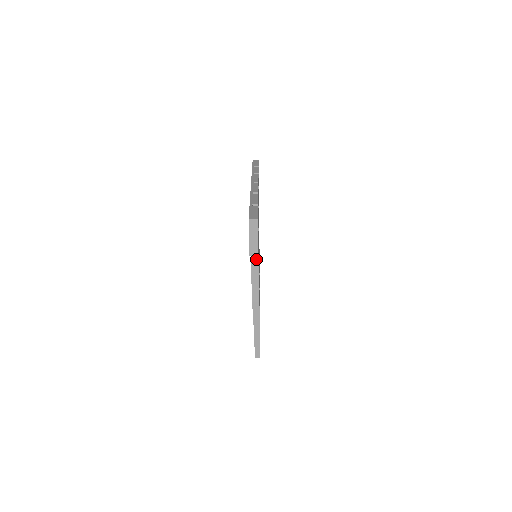
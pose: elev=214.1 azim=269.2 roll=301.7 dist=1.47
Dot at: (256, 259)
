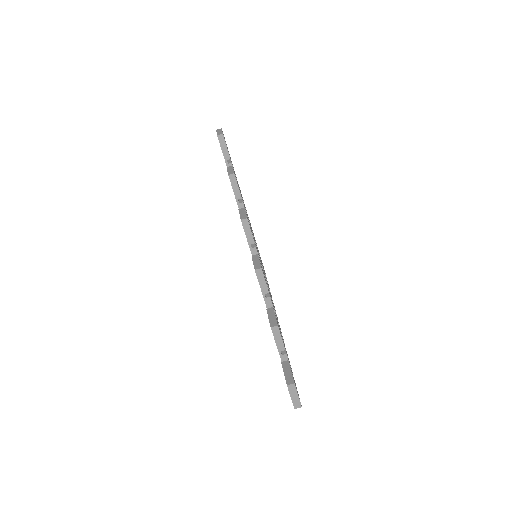
Dot at: (231, 168)
